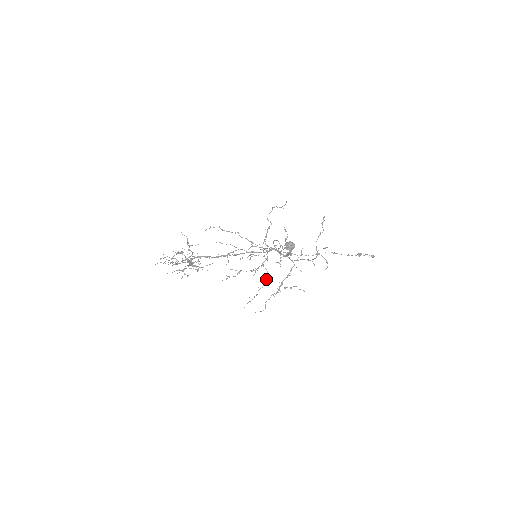
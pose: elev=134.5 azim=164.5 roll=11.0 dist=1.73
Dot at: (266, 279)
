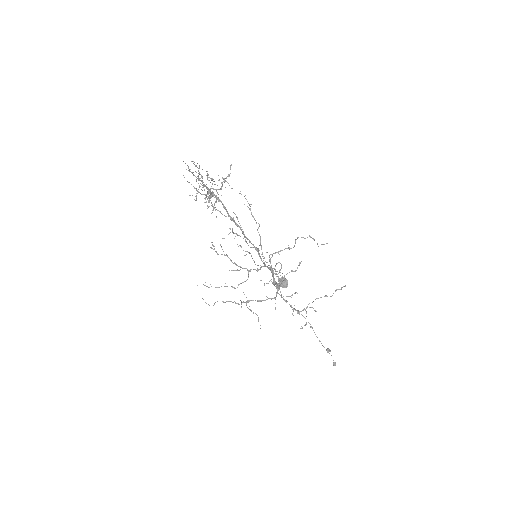
Dot at: (239, 284)
